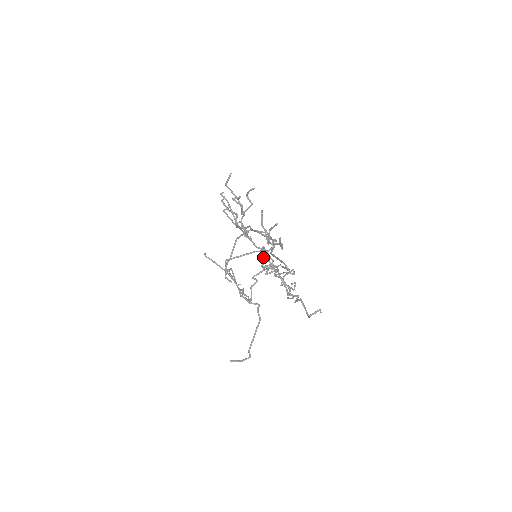
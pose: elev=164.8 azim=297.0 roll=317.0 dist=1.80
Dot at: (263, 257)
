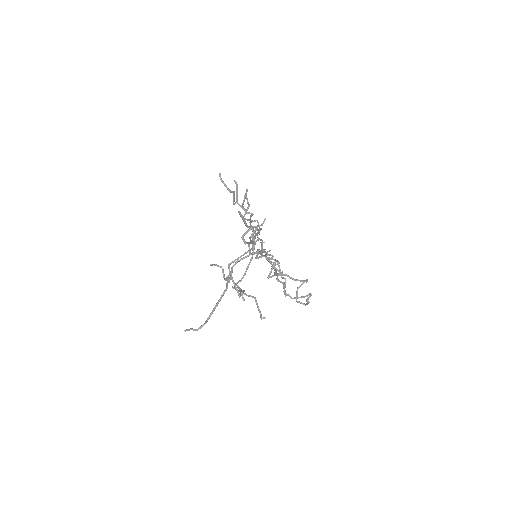
Dot at: occluded
